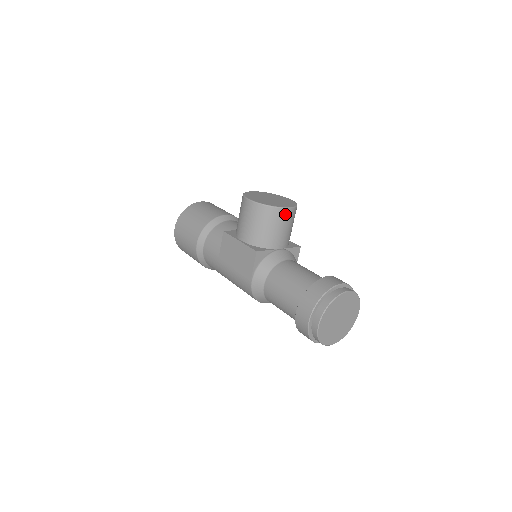
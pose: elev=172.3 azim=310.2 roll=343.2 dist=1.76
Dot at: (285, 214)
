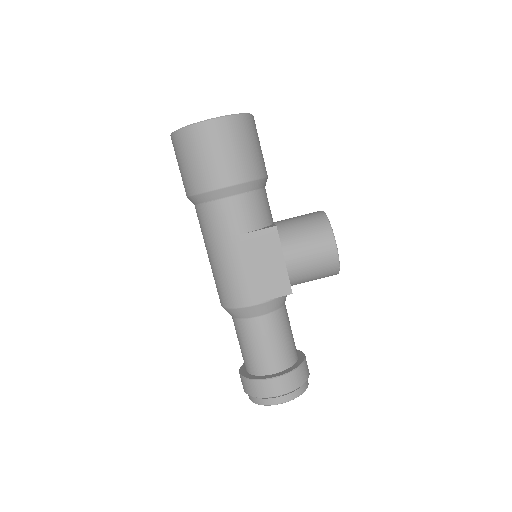
Dot at: occluded
